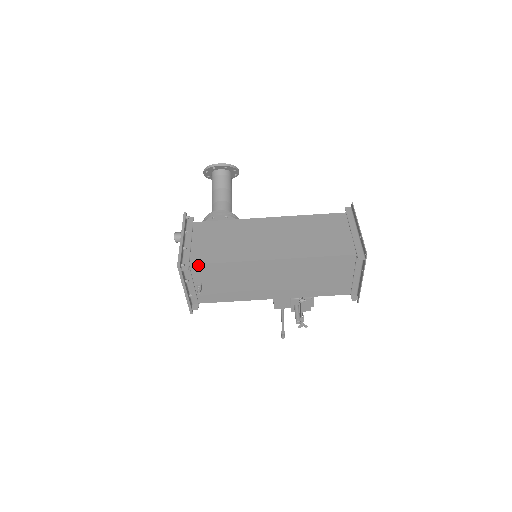
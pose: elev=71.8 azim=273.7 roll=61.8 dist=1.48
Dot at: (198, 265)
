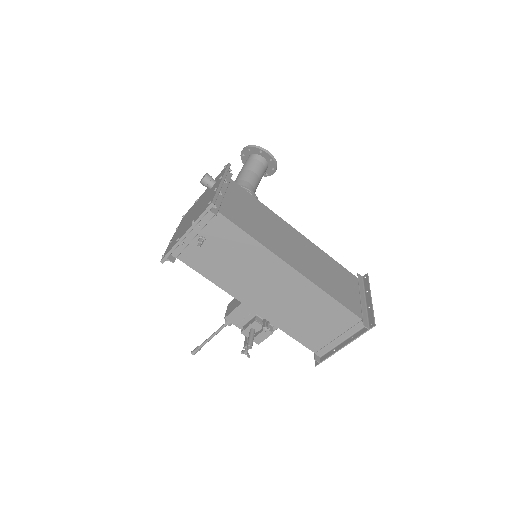
Dot at: (225, 219)
